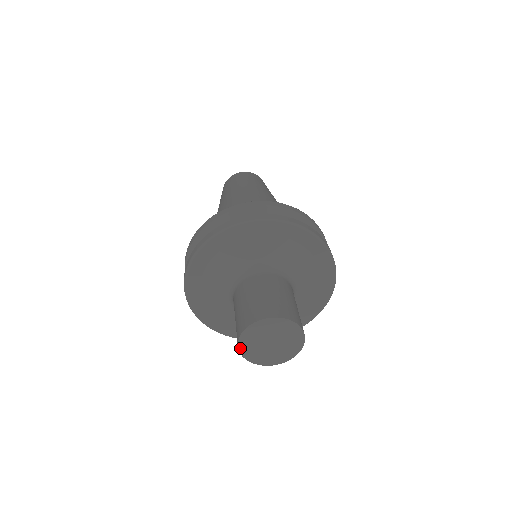
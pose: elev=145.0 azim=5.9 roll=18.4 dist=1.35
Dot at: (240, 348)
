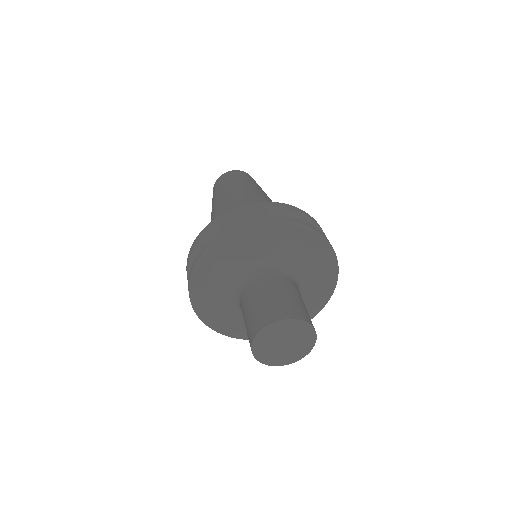
Dot at: (261, 361)
